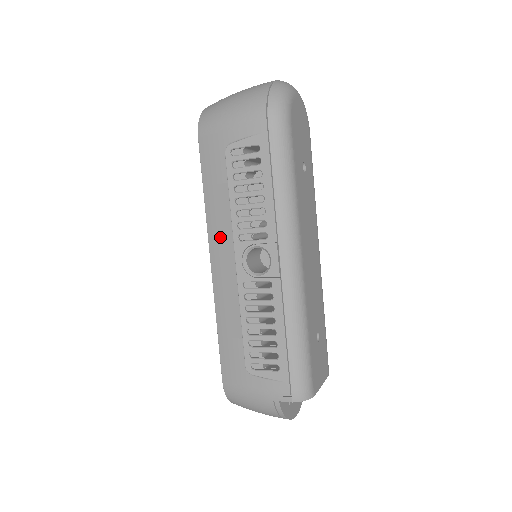
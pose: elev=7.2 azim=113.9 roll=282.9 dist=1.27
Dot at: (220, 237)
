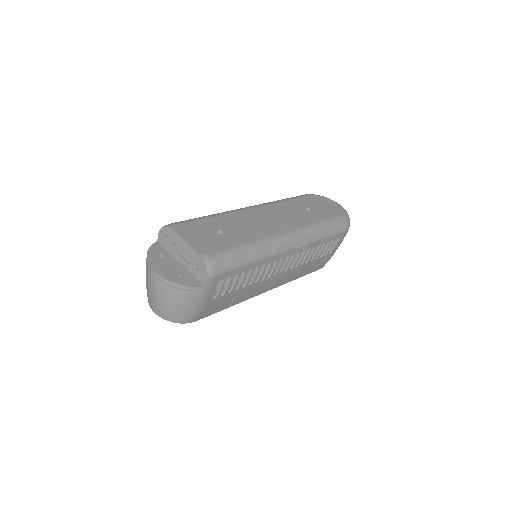
Dot at: occluded
